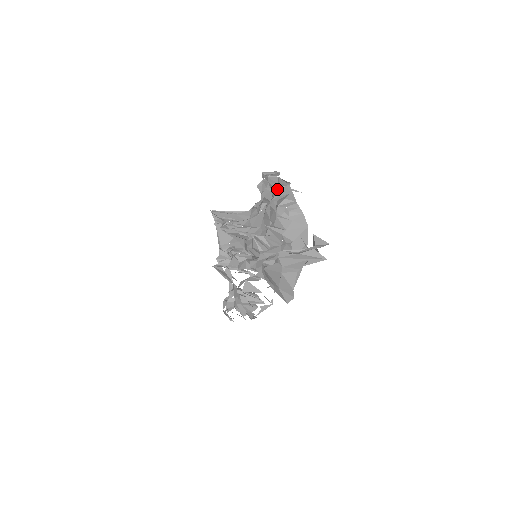
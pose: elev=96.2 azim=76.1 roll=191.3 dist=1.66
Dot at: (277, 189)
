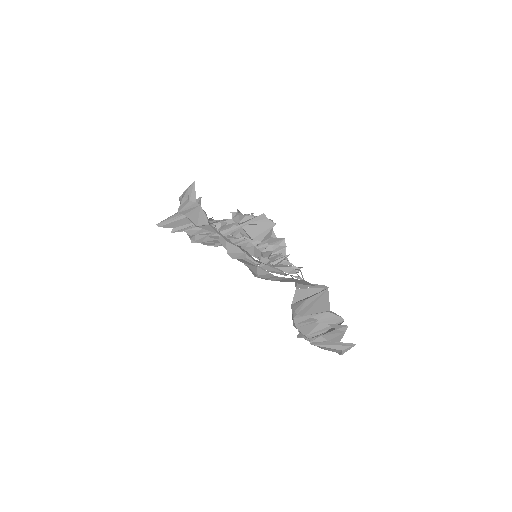
Dot at: occluded
